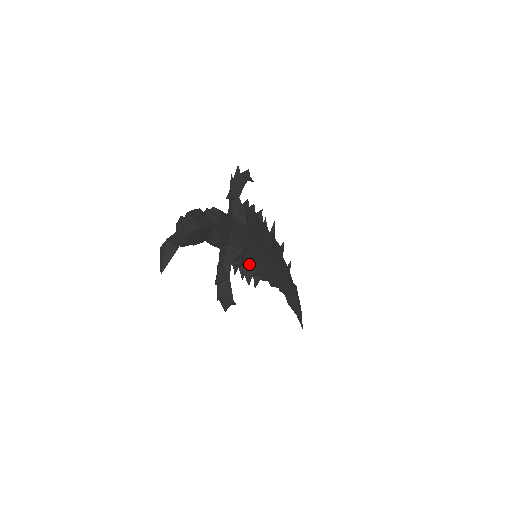
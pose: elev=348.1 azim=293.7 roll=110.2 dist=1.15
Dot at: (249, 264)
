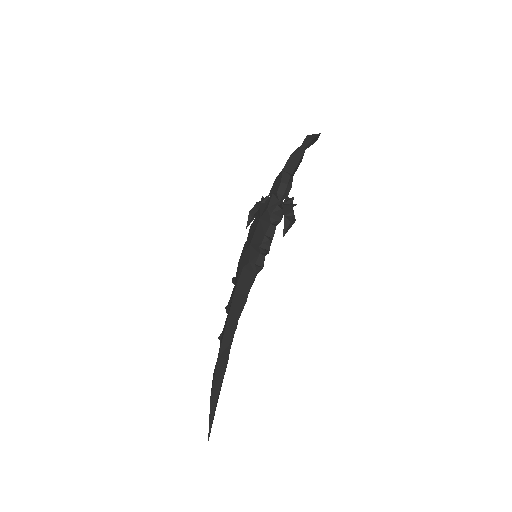
Dot at: (272, 238)
